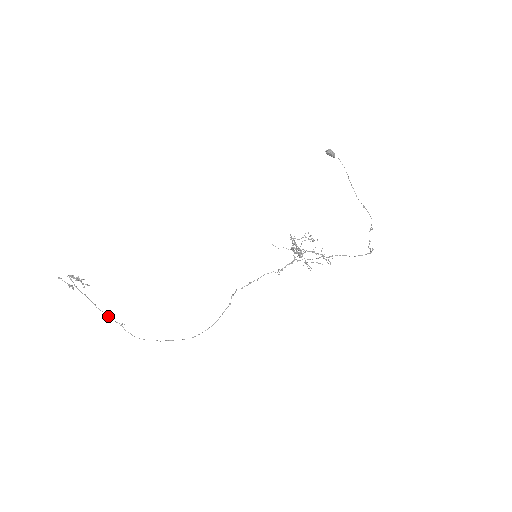
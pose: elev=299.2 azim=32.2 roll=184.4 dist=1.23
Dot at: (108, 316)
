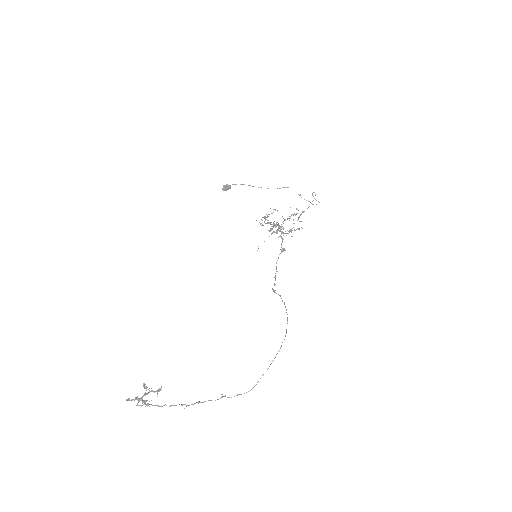
Dot at: occluded
